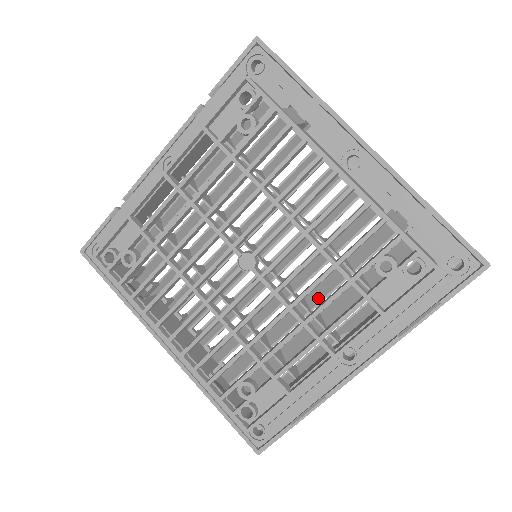
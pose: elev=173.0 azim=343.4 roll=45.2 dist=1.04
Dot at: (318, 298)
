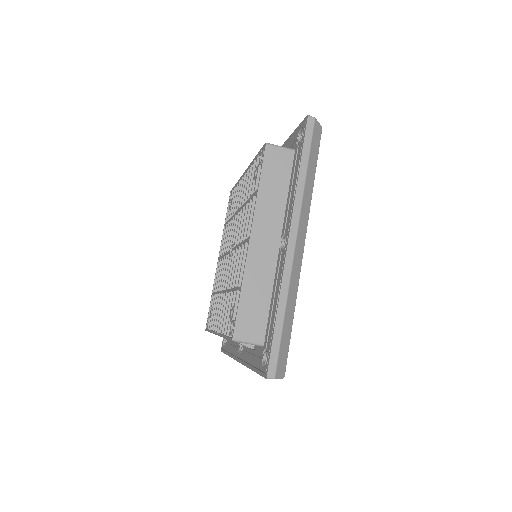
Dot at: occluded
